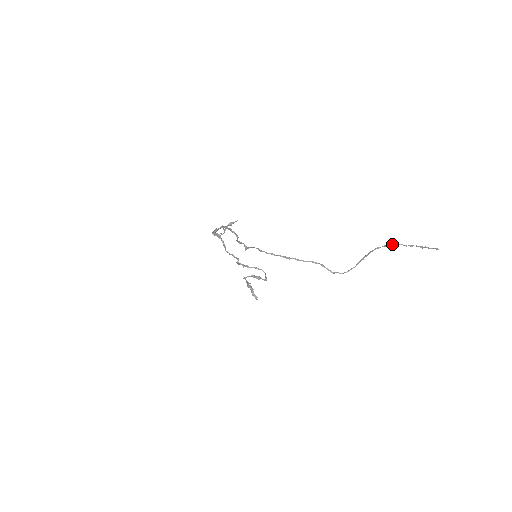
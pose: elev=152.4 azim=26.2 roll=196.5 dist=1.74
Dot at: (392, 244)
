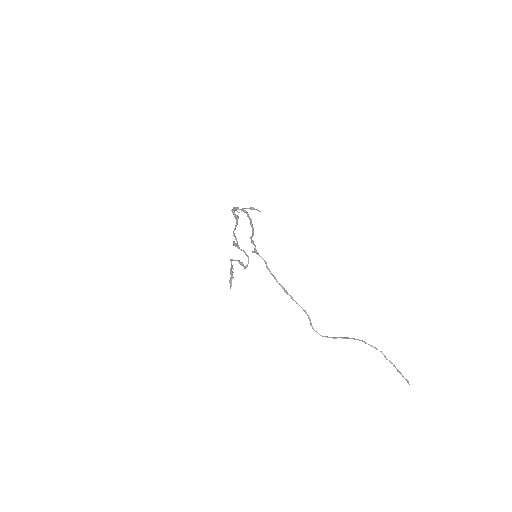
Dot at: occluded
